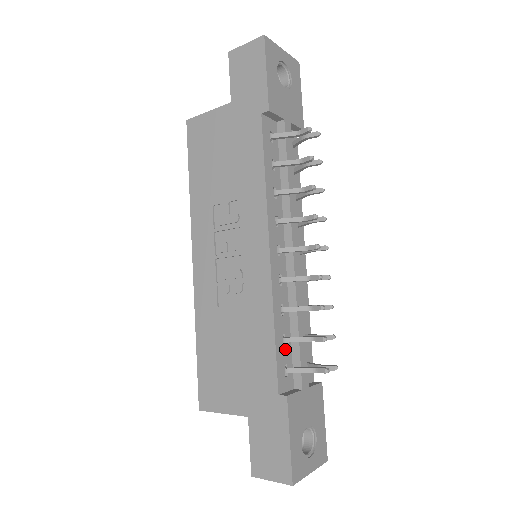
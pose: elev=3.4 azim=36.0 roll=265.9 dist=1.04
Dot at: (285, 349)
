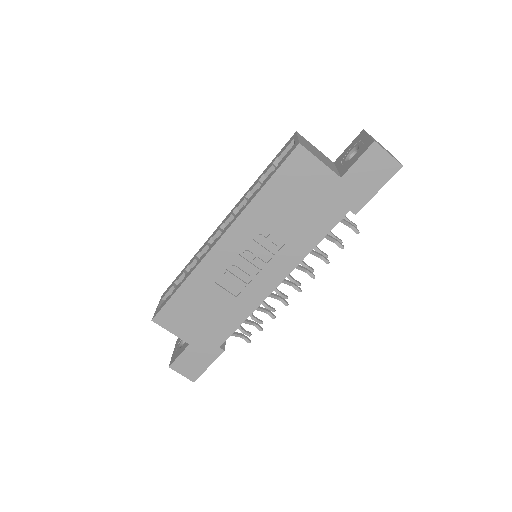
Dot at: occluded
